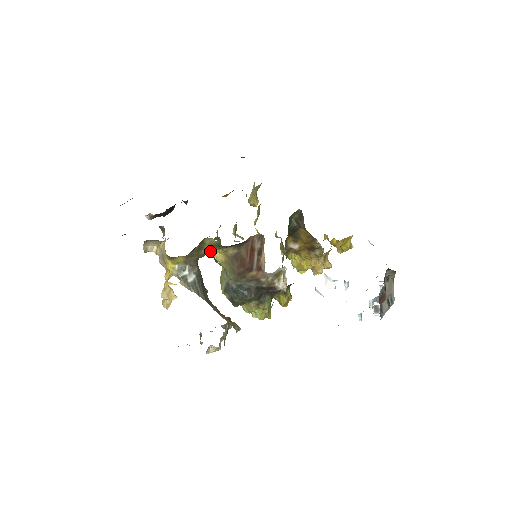
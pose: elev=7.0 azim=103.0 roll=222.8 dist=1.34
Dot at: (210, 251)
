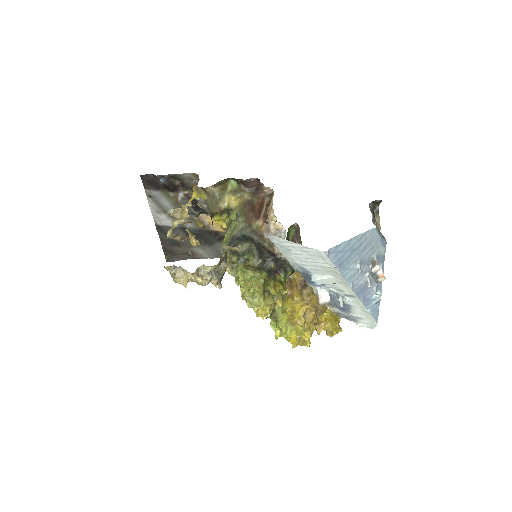
Dot at: (227, 202)
